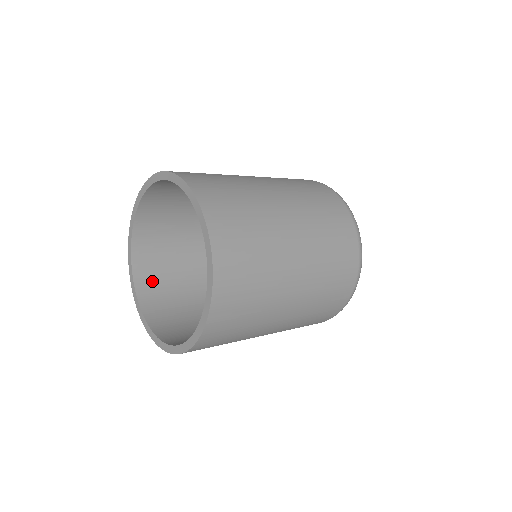
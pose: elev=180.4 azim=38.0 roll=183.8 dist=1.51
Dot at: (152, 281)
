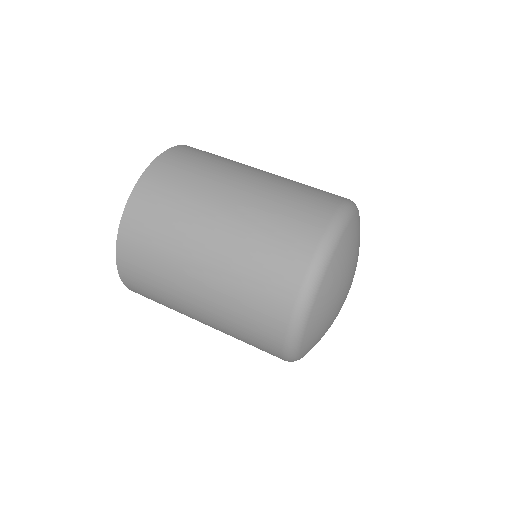
Dot at: occluded
